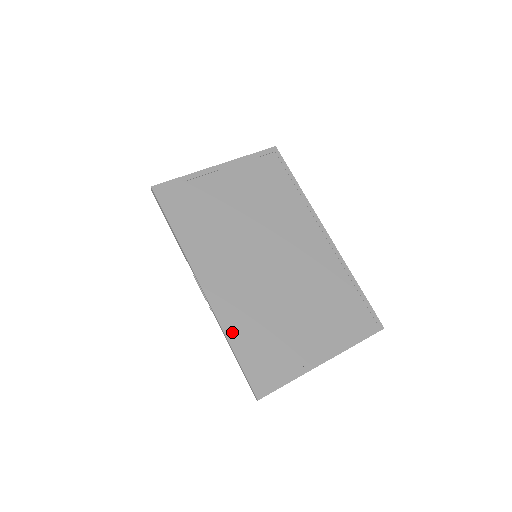
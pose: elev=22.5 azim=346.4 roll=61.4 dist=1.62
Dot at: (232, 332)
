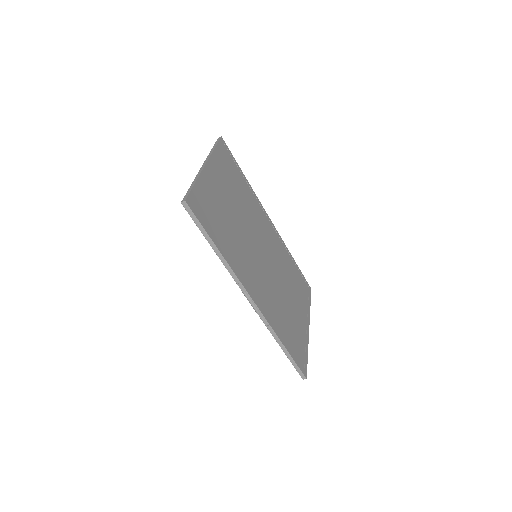
Dot at: (279, 333)
